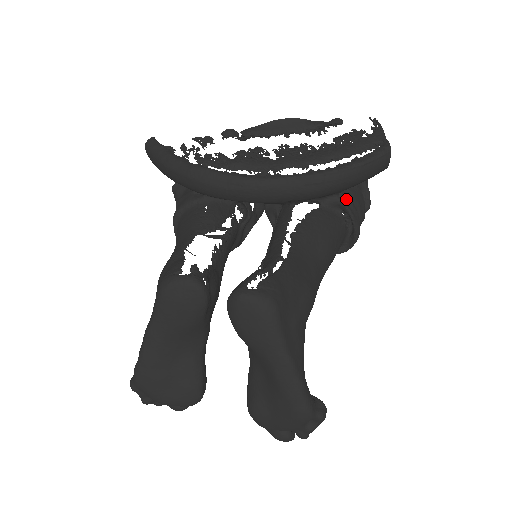
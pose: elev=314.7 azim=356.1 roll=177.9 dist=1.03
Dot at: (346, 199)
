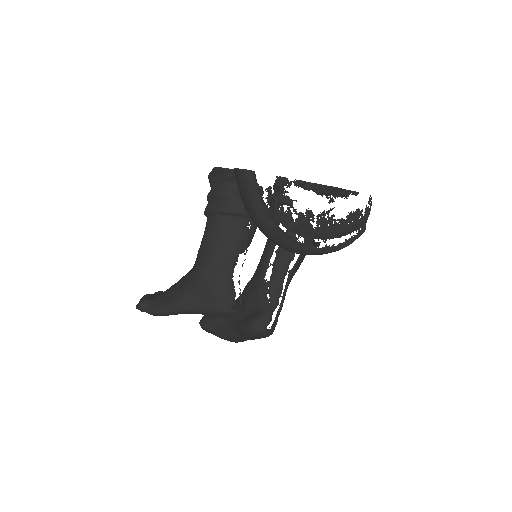
Dot at: occluded
